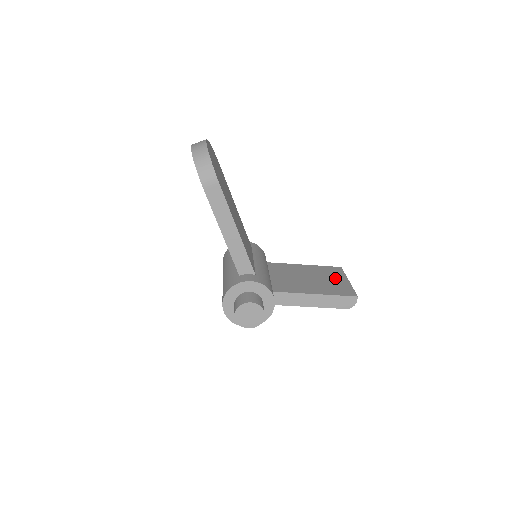
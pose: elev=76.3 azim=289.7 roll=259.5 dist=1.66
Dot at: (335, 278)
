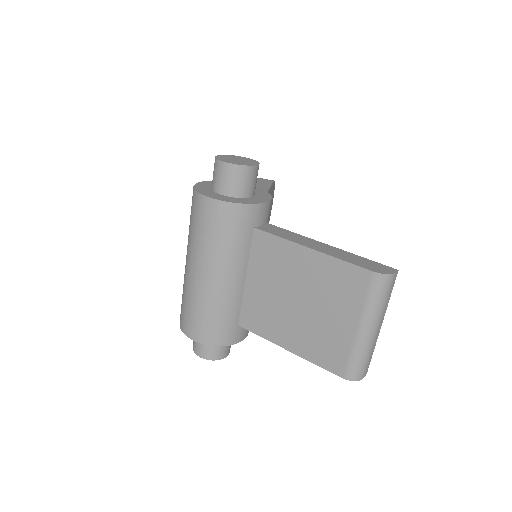
Dot at: occluded
